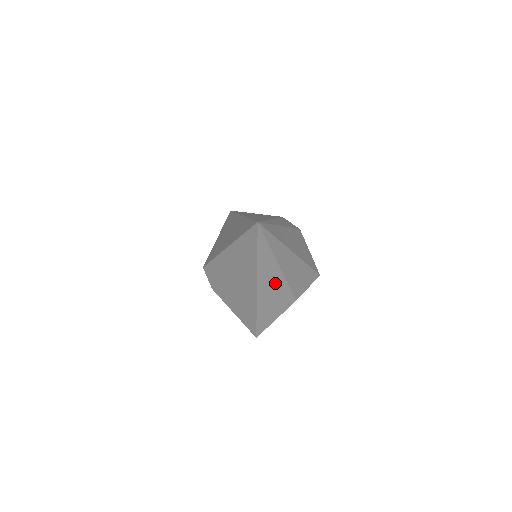
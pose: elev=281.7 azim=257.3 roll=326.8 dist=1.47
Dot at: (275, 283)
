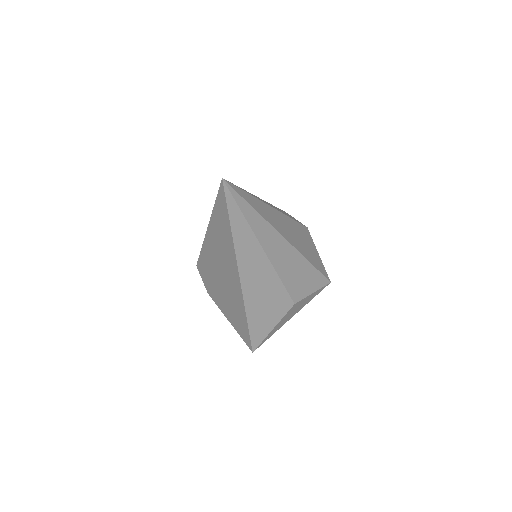
Dot at: (262, 273)
